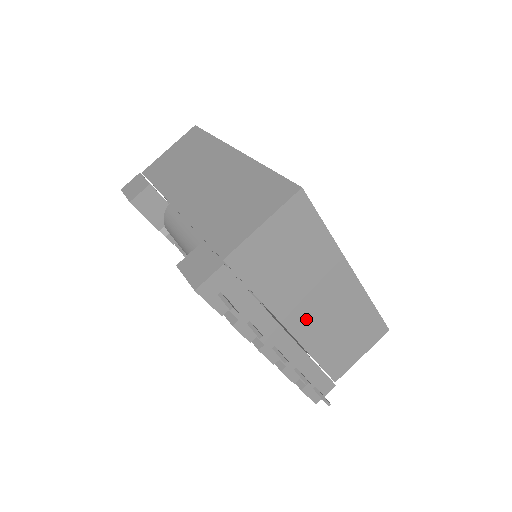
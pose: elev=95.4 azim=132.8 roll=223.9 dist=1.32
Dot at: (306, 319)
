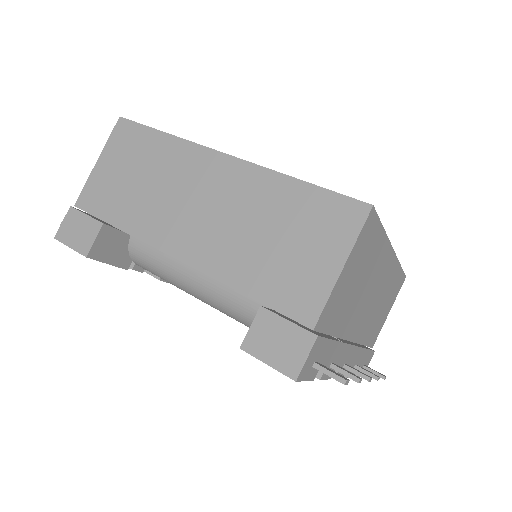
Dot at: (362, 320)
